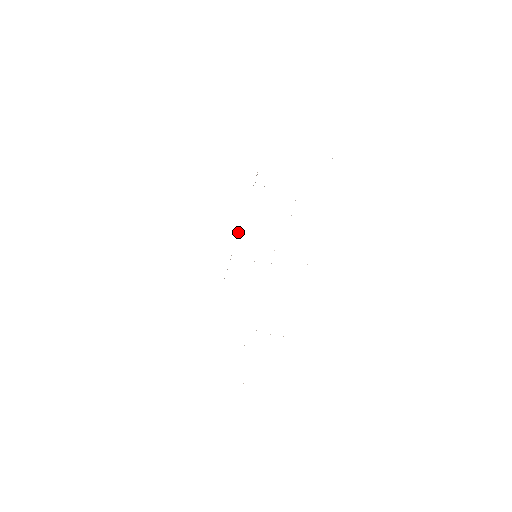
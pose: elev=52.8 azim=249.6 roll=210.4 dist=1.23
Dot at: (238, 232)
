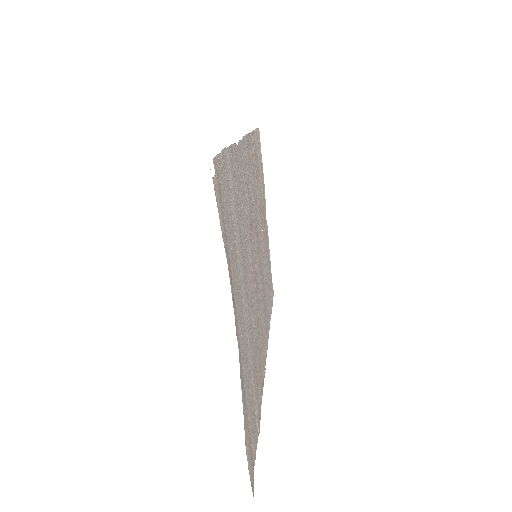
Dot at: (265, 205)
